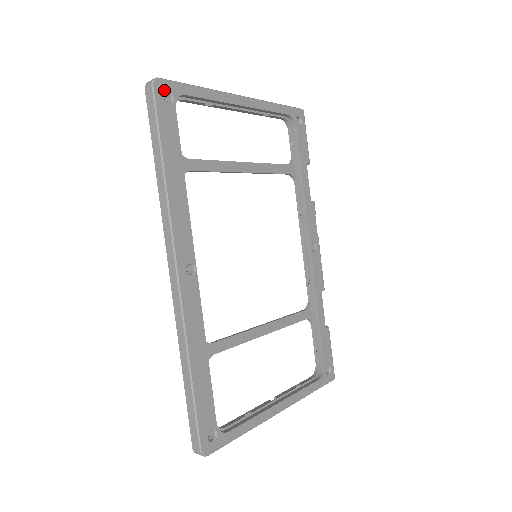
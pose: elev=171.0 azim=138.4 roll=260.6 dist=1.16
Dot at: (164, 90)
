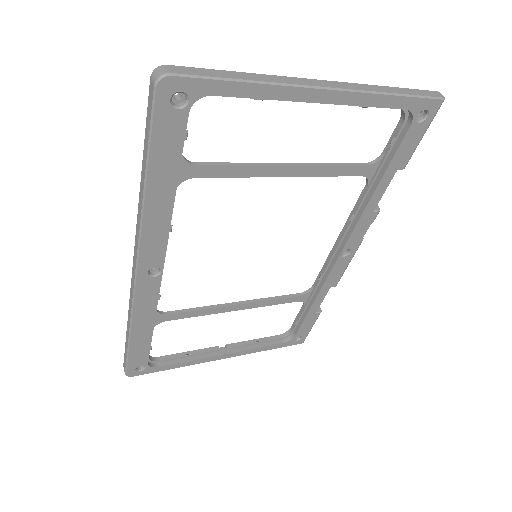
Dot at: (175, 91)
